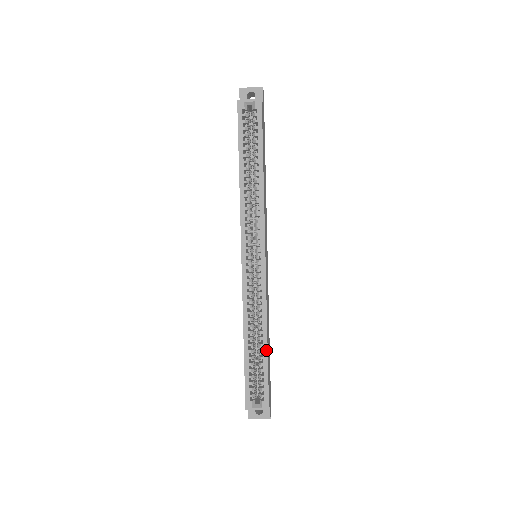
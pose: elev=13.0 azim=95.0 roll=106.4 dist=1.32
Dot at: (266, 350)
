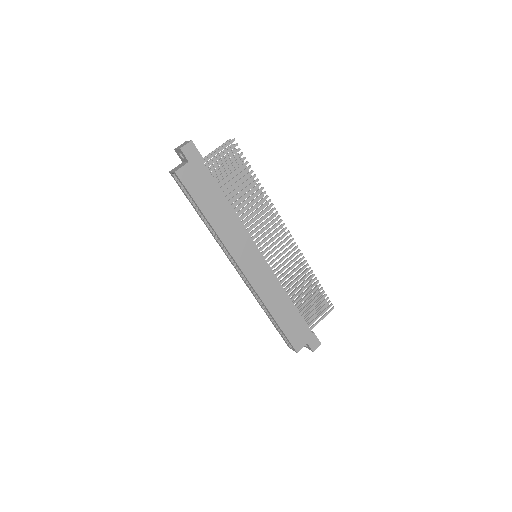
Dot at: (276, 322)
